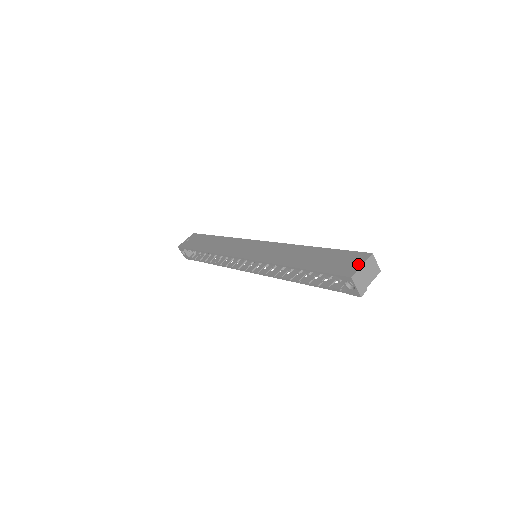
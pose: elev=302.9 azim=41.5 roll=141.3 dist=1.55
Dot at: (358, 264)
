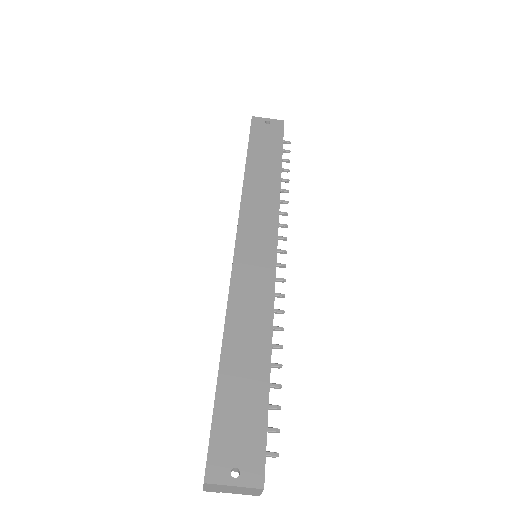
Dot at: occluded
